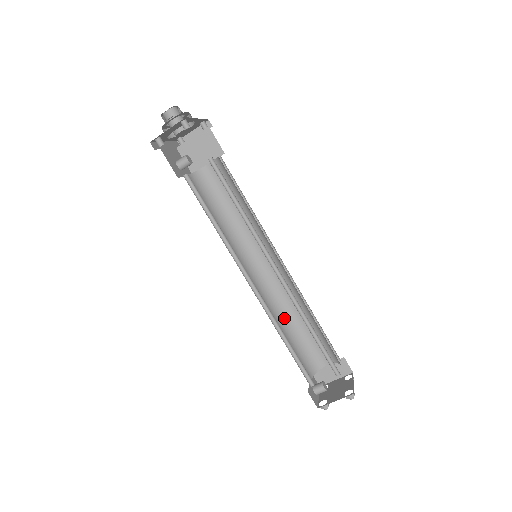
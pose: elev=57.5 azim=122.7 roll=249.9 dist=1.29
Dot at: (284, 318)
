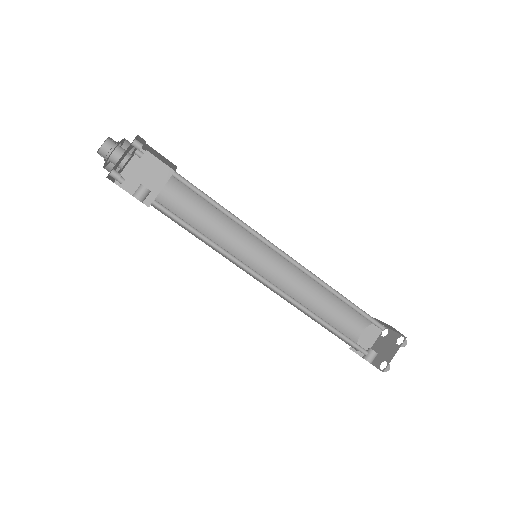
Dot at: occluded
